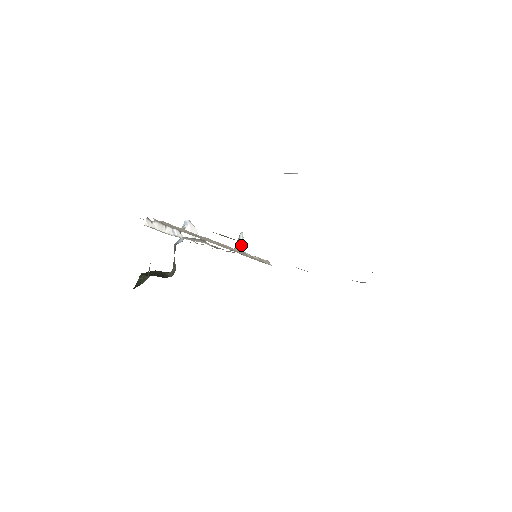
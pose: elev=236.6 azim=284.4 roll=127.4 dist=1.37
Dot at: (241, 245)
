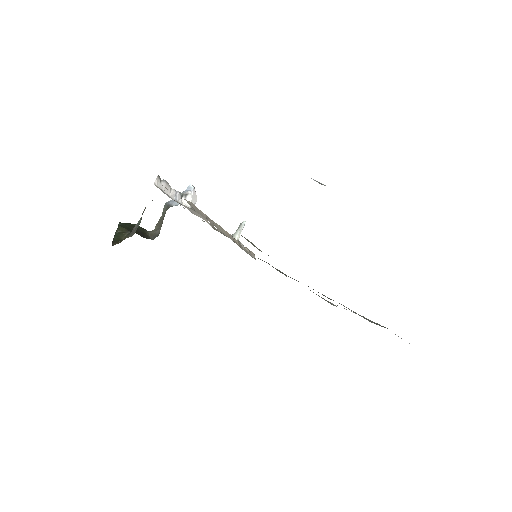
Dot at: occluded
